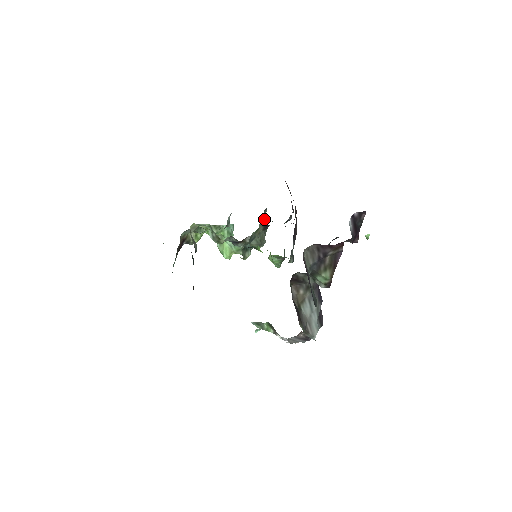
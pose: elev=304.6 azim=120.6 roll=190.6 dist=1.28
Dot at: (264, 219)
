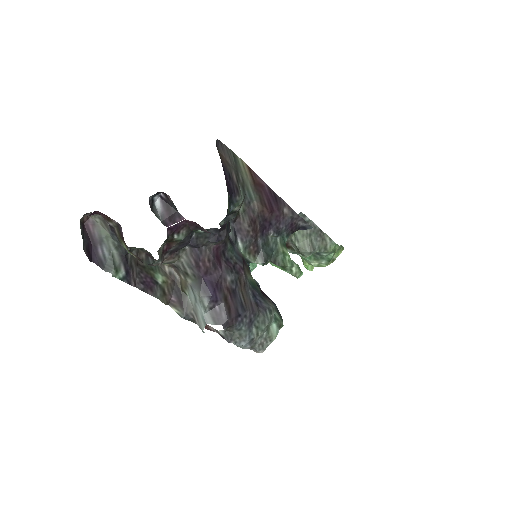
Dot at: occluded
